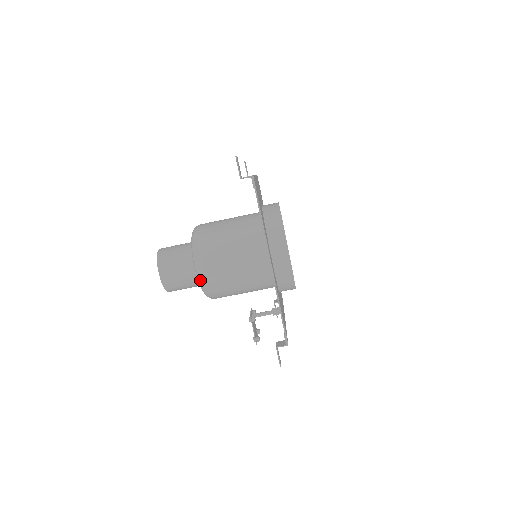
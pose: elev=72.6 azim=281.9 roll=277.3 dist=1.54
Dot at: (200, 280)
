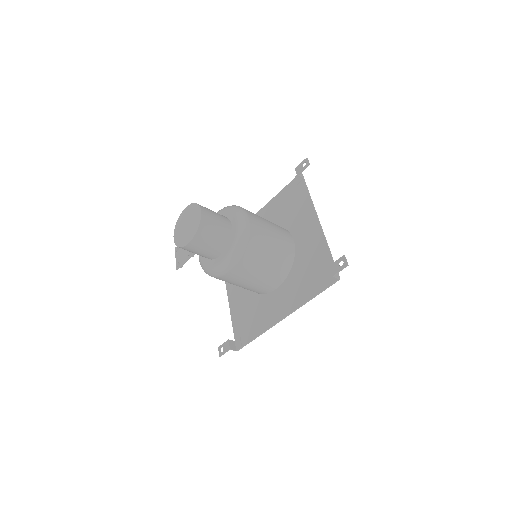
Dot at: (218, 272)
